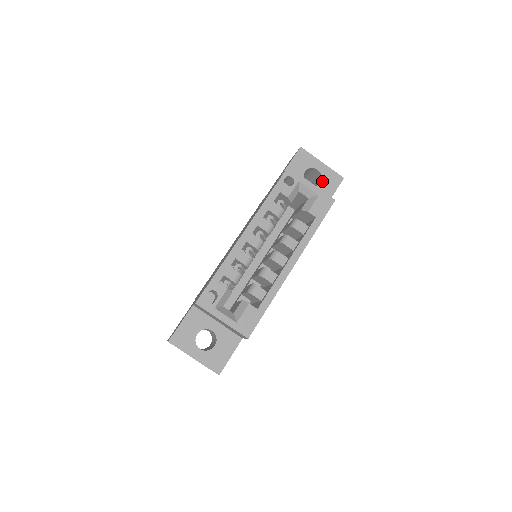
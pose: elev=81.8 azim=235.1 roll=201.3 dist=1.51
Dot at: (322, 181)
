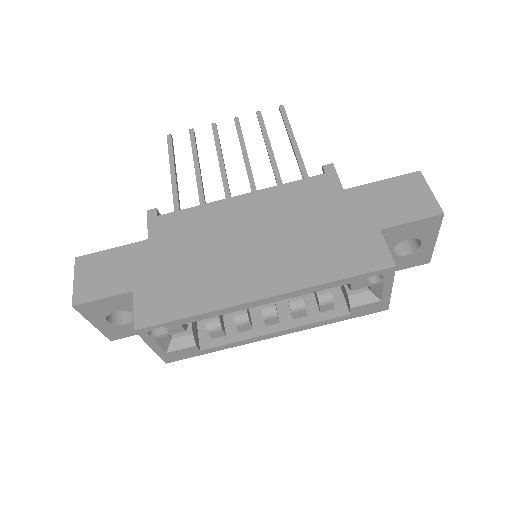
Dot at: (408, 255)
